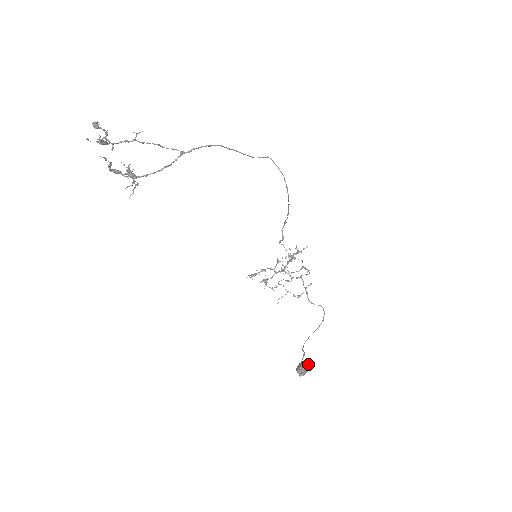
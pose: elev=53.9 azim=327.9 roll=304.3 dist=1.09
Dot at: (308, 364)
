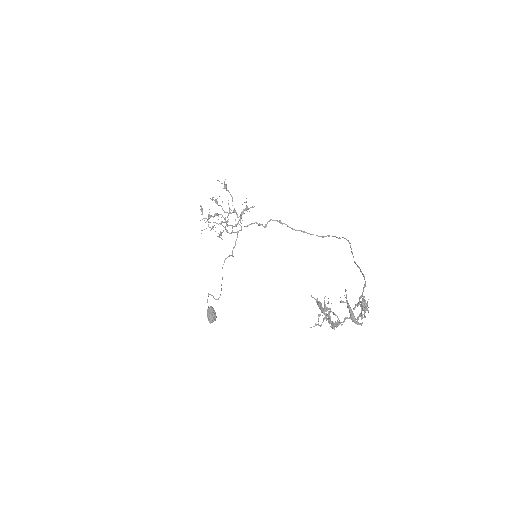
Dot at: (214, 310)
